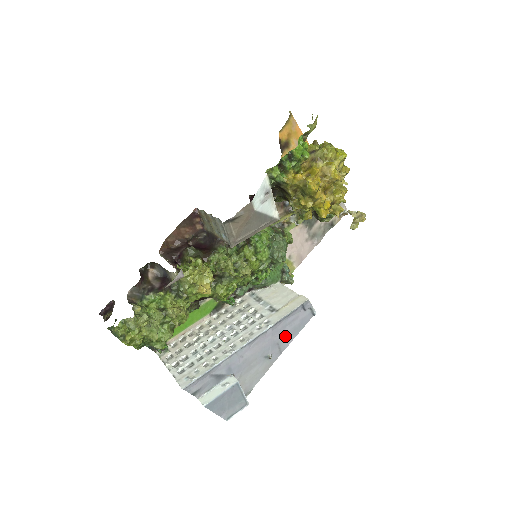
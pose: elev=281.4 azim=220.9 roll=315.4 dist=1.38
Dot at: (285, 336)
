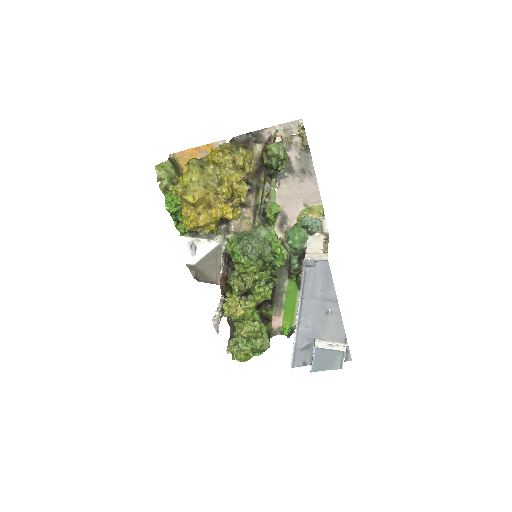
Dot at: (324, 291)
